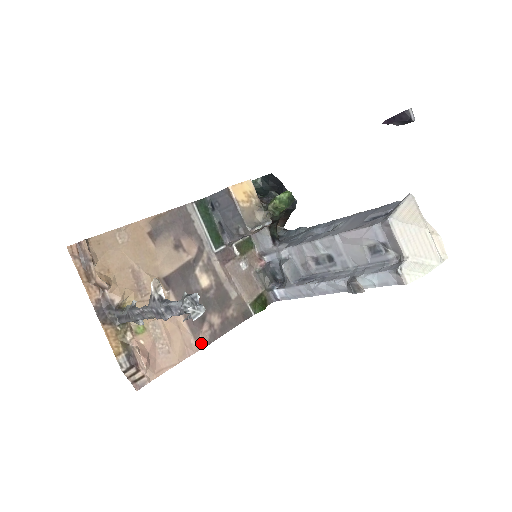
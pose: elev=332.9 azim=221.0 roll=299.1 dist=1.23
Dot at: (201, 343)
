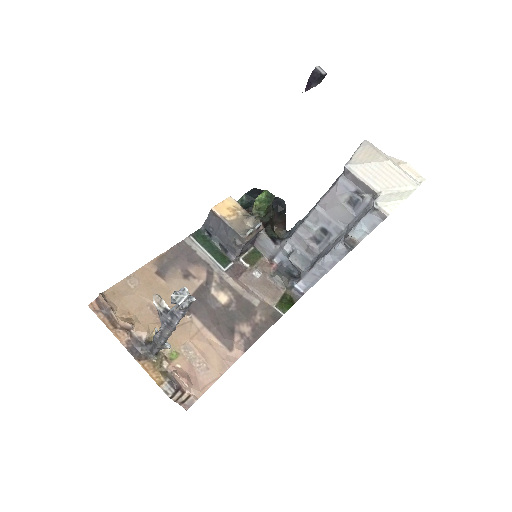
Dot at: (237, 353)
